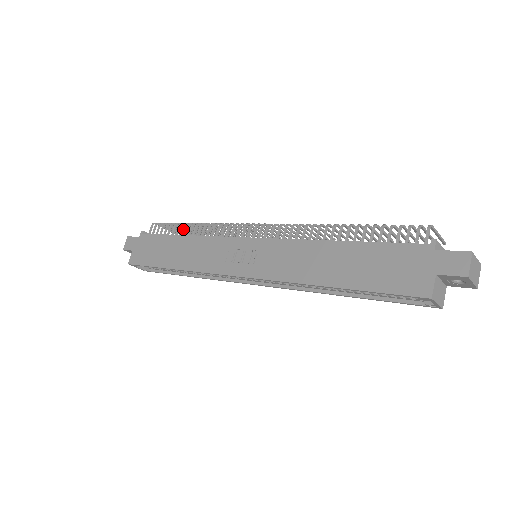
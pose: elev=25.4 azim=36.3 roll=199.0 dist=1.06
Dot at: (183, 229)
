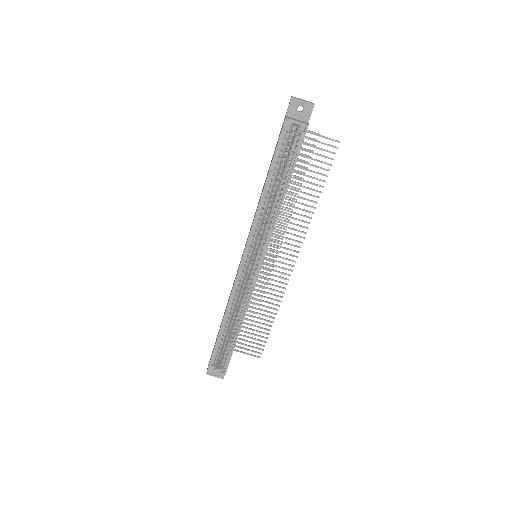
Dot at: occluded
